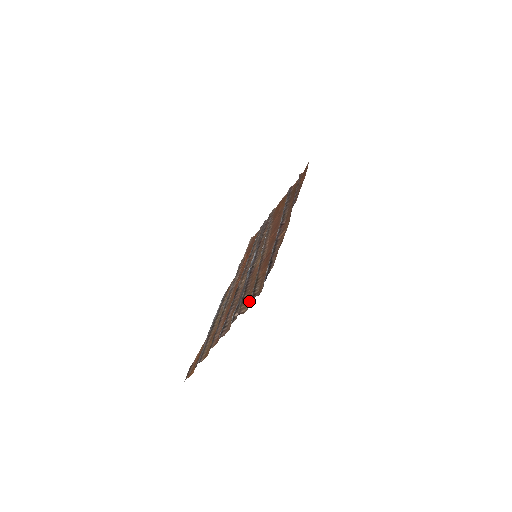
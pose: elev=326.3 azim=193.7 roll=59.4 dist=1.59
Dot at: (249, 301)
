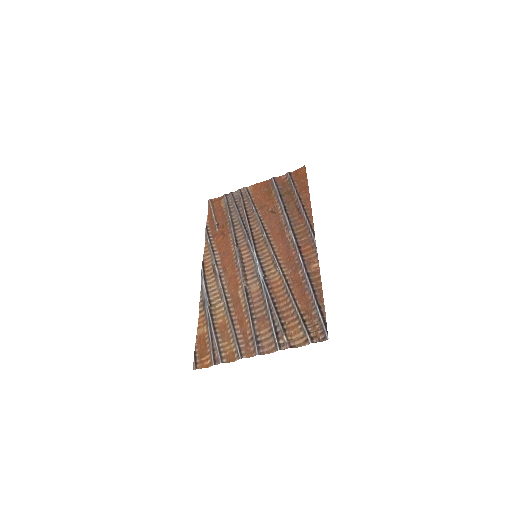
Dot at: (299, 336)
